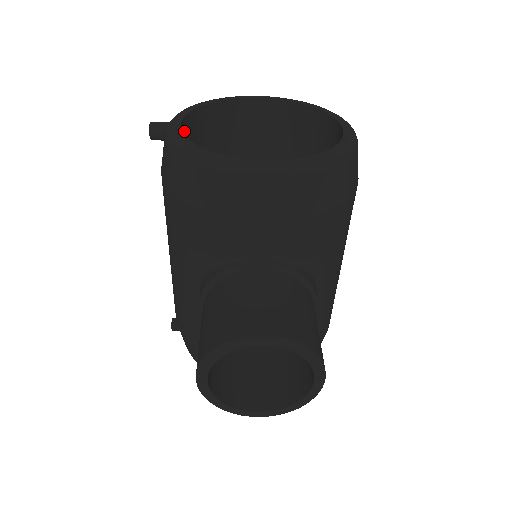
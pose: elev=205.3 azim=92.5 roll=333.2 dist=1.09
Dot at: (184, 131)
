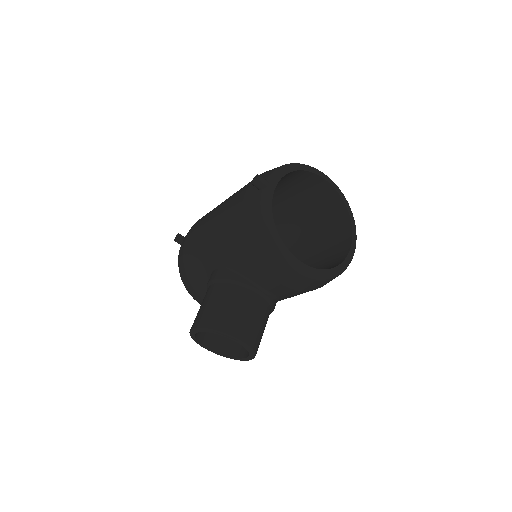
Dot at: occluded
